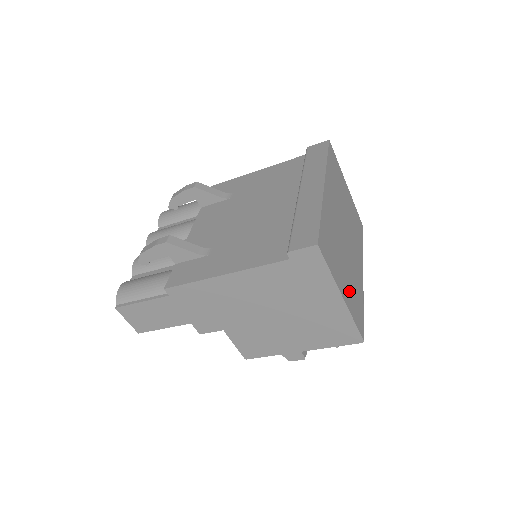
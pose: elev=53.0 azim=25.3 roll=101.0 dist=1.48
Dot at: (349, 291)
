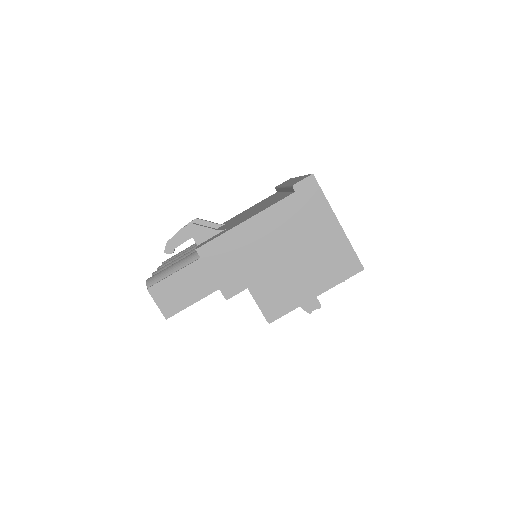
Dot at: occluded
